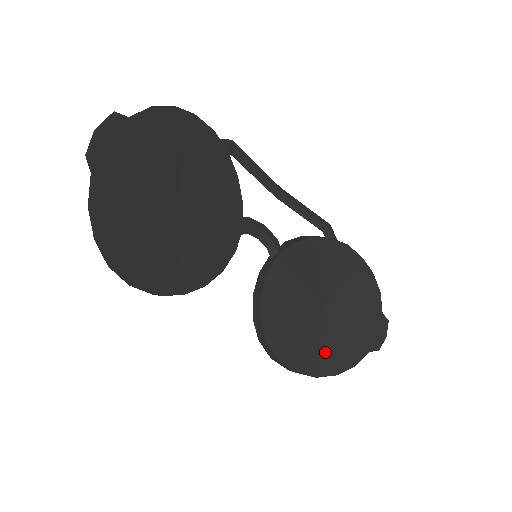
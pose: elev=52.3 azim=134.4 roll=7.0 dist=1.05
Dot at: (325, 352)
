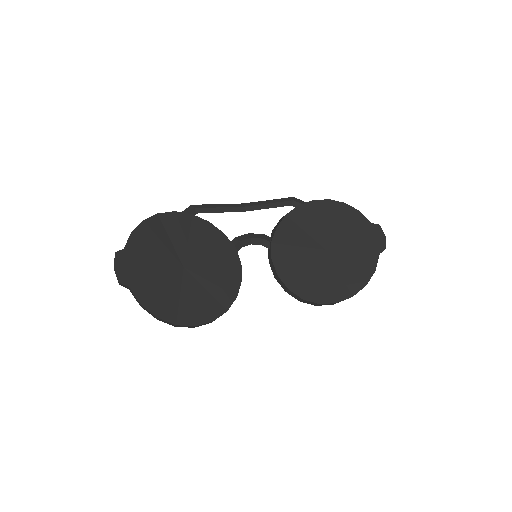
Dot at: (347, 277)
